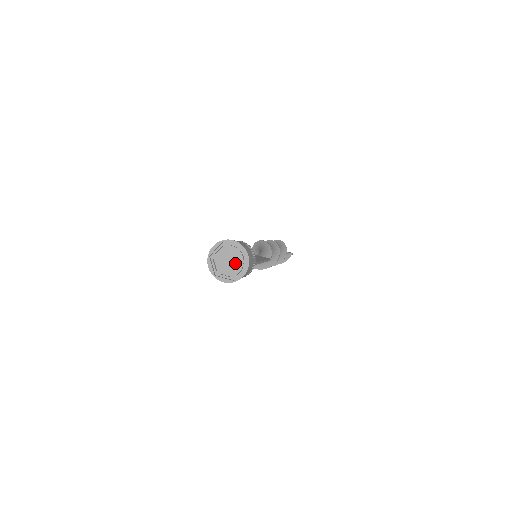
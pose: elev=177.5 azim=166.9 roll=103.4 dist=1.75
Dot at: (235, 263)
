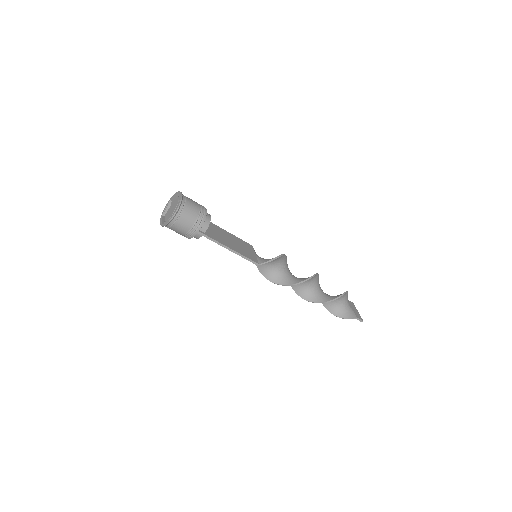
Dot at: occluded
